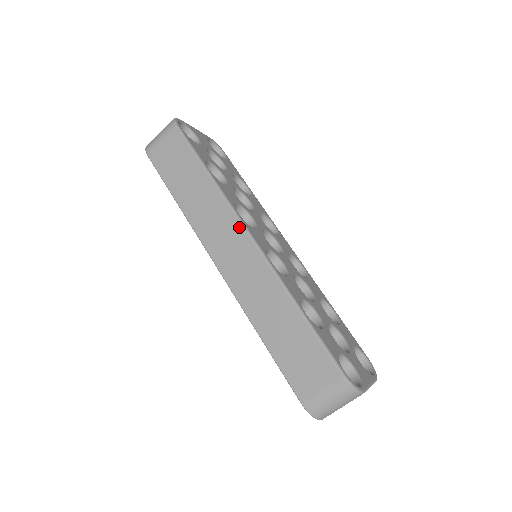
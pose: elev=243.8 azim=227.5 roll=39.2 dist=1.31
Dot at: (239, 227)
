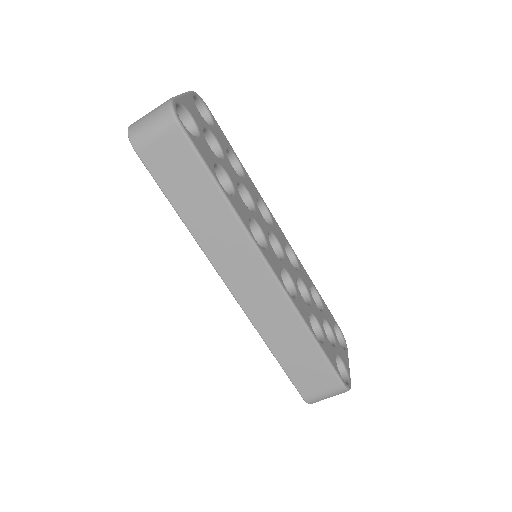
Dot at: (258, 258)
